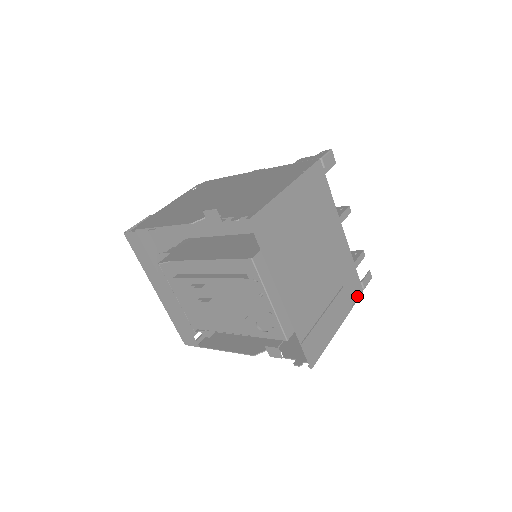
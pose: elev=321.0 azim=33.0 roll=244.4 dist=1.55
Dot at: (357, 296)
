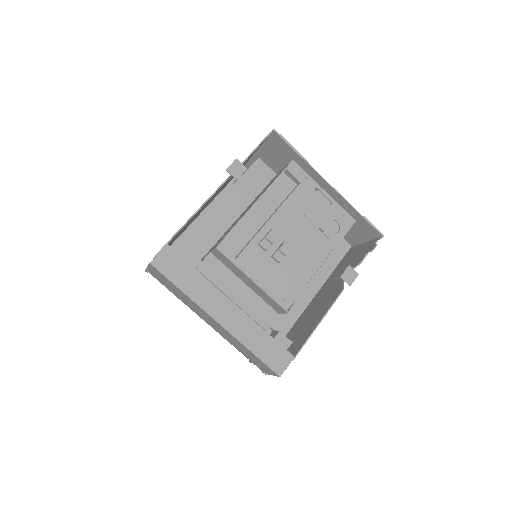
Dot at: occluded
